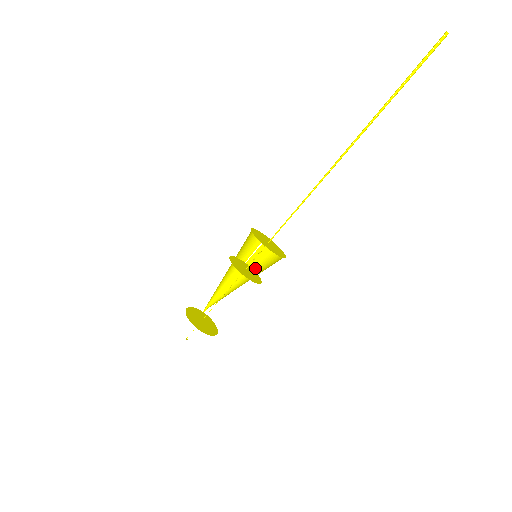
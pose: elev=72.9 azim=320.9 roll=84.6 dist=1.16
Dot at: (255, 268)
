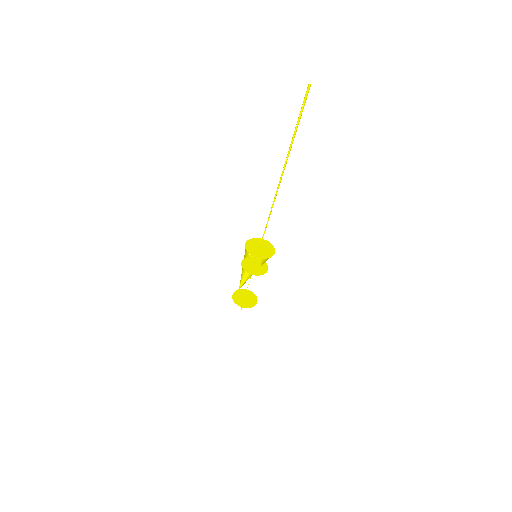
Dot at: occluded
